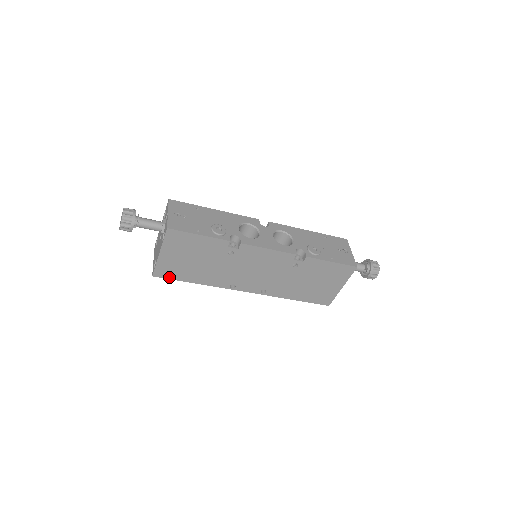
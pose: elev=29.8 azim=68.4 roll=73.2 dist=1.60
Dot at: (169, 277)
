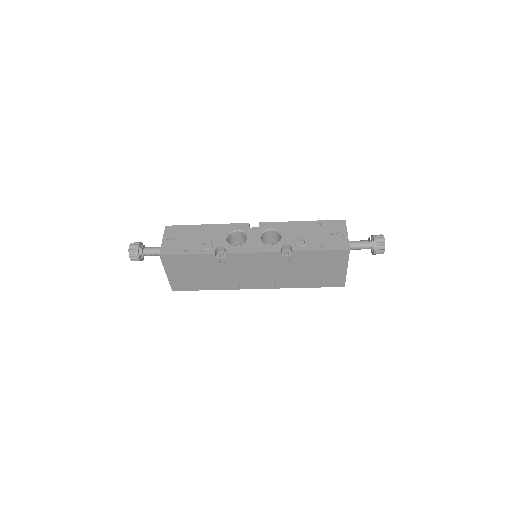
Dot at: (186, 289)
